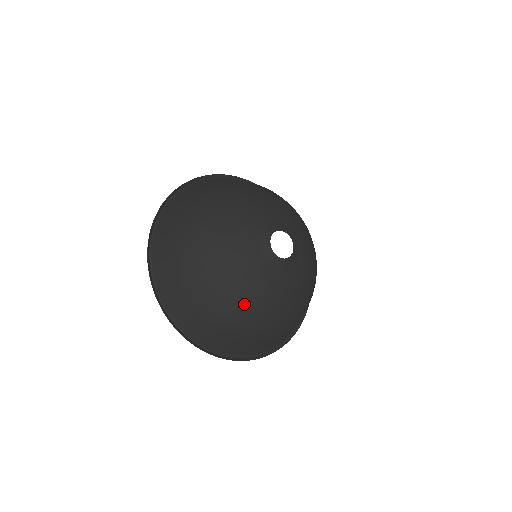
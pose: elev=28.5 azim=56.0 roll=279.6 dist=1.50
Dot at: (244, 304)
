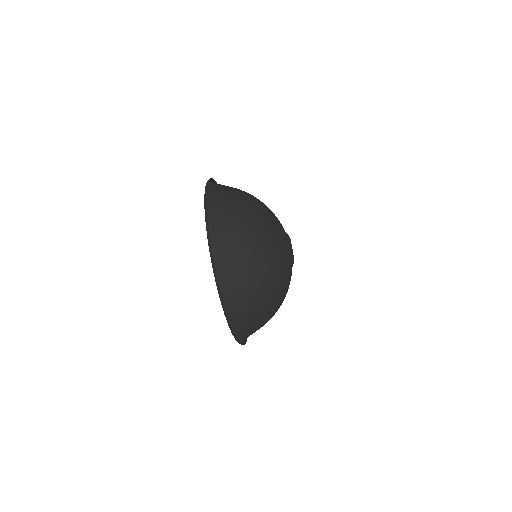
Dot at: (277, 287)
